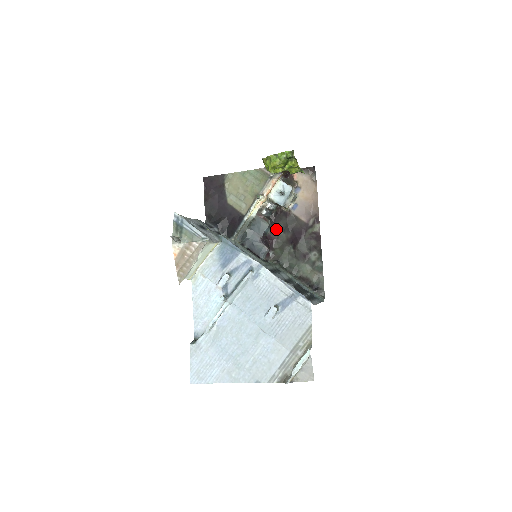
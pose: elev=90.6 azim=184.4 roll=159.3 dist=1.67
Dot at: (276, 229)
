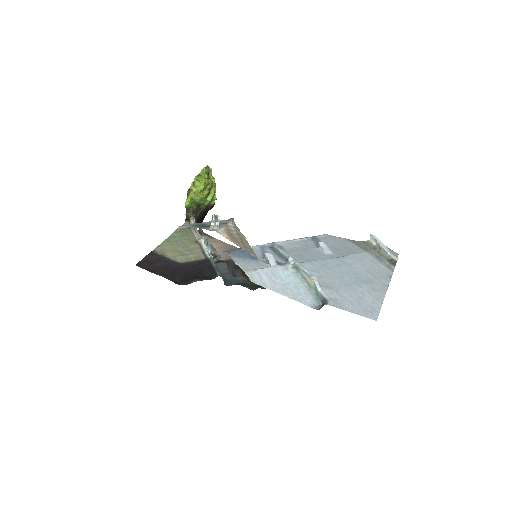
Dot at: occluded
